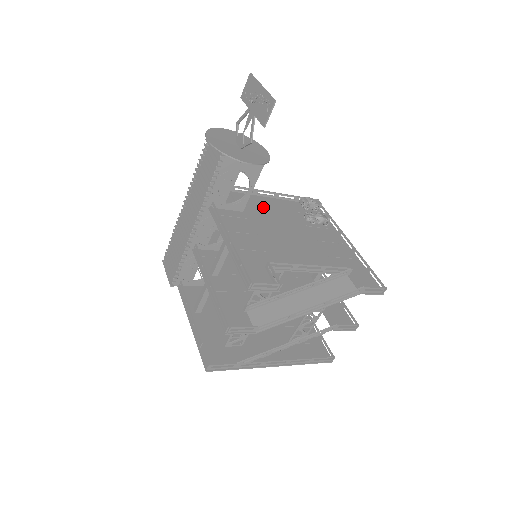
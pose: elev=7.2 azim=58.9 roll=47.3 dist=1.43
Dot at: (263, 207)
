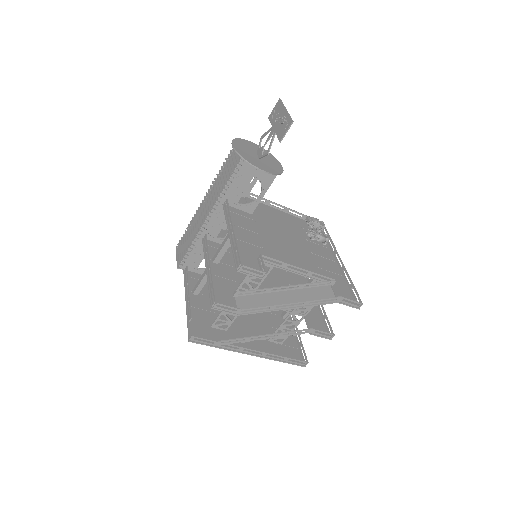
Dot at: (271, 216)
